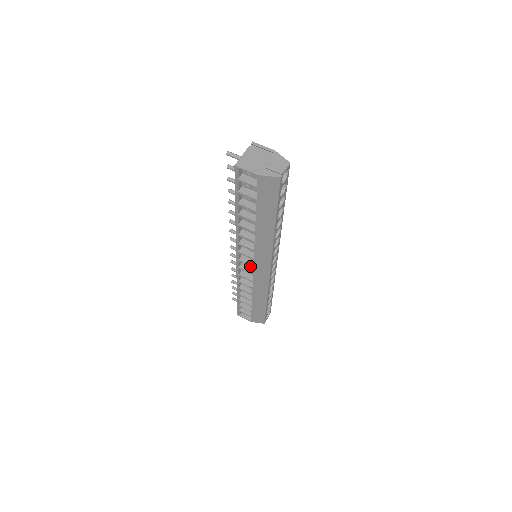
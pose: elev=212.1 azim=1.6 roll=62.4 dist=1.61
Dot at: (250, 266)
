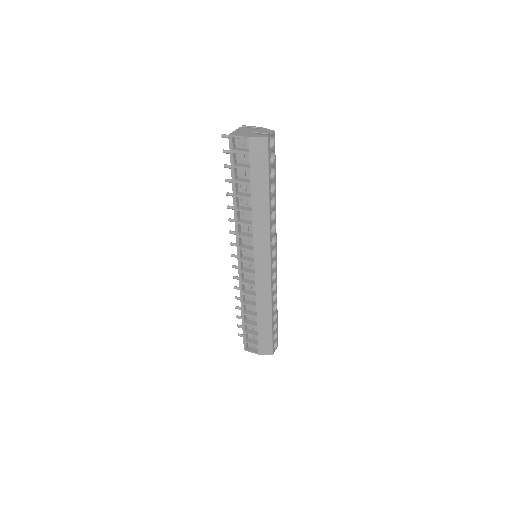
Dot at: (251, 263)
